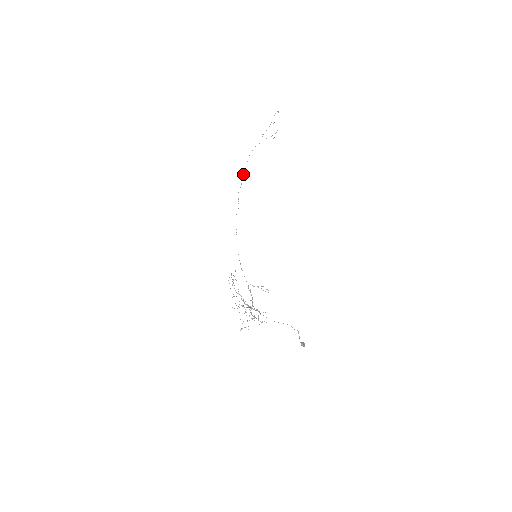
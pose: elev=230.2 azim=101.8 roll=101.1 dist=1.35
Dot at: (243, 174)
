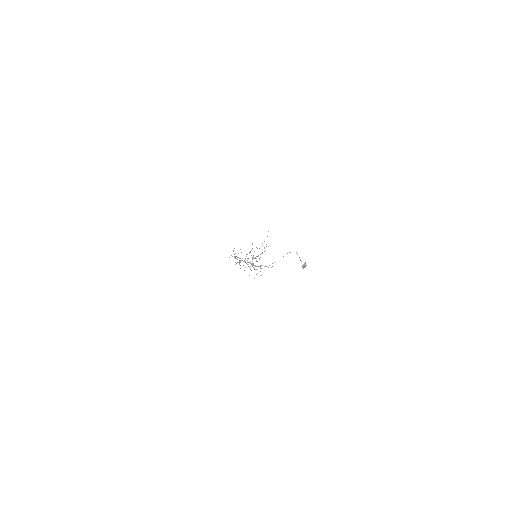
Dot at: occluded
